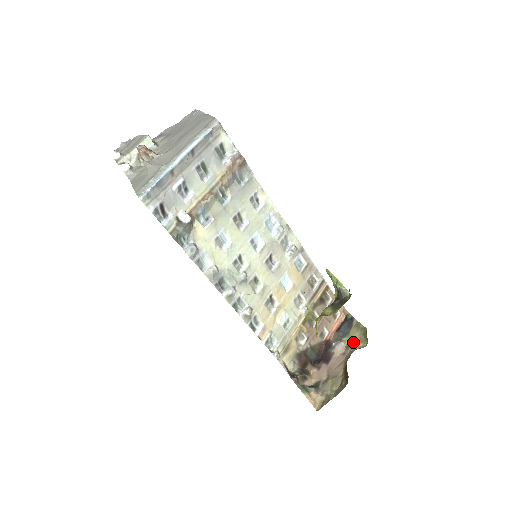
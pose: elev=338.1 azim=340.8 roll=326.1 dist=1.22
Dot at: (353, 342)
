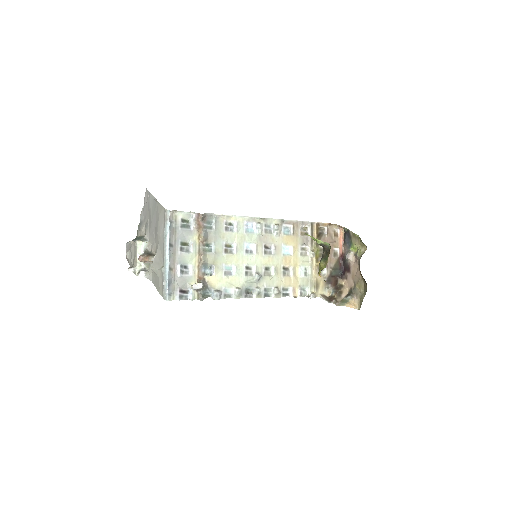
Dot at: (357, 249)
